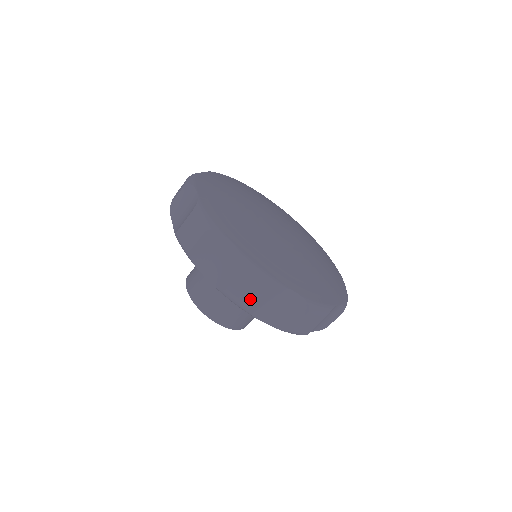
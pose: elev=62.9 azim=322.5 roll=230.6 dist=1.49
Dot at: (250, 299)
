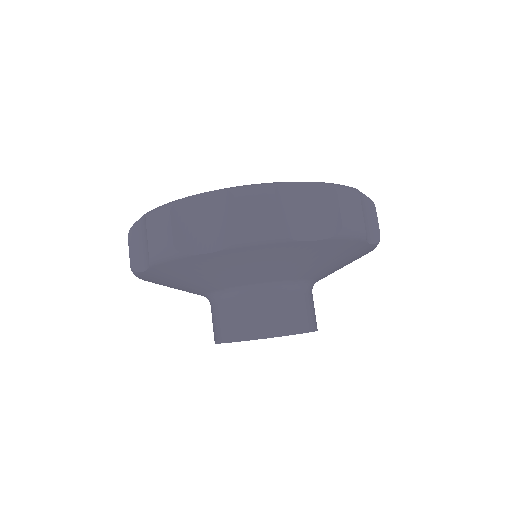
Dot at: (270, 218)
